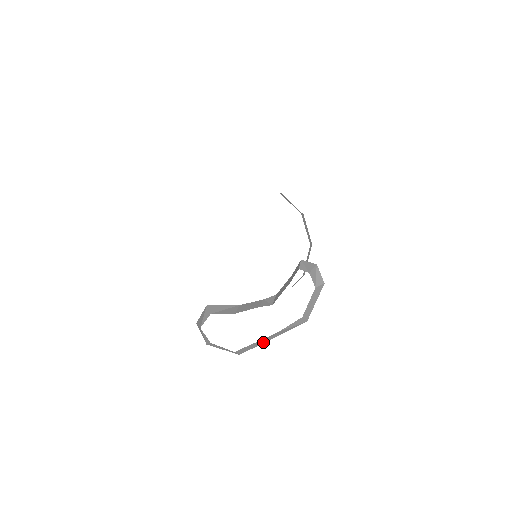
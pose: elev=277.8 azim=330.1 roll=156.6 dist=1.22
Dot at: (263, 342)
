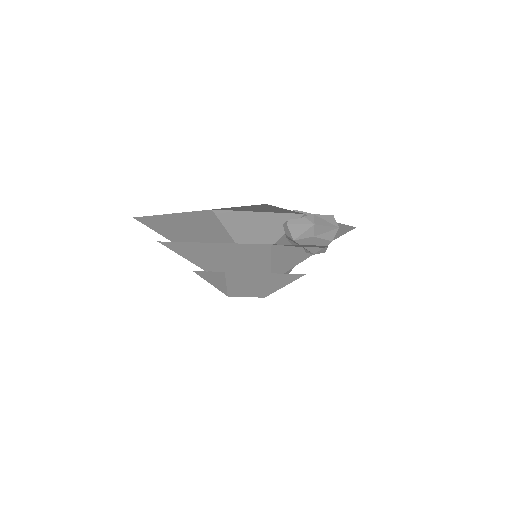
Dot at: occluded
